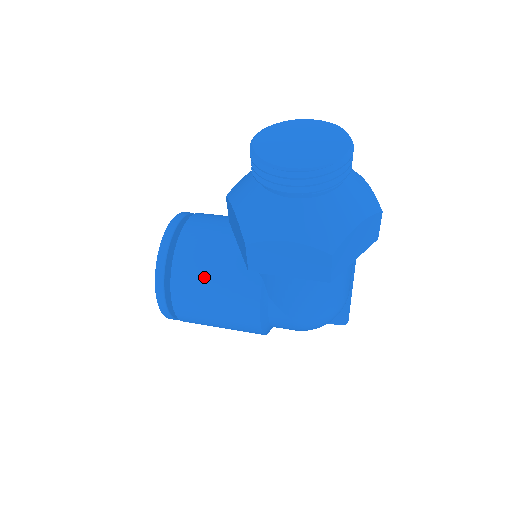
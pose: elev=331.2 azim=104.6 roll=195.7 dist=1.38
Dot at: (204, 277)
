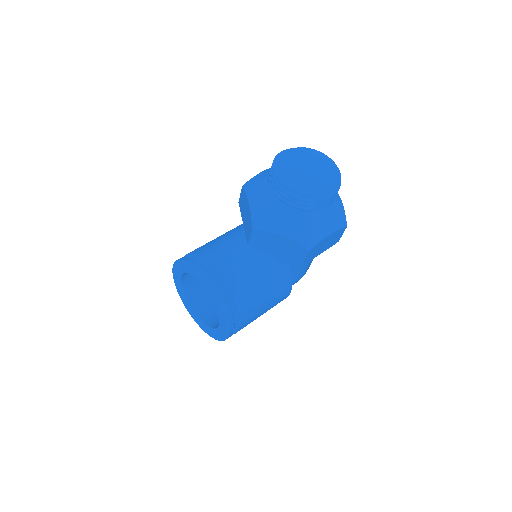
Dot at: (258, 292)
